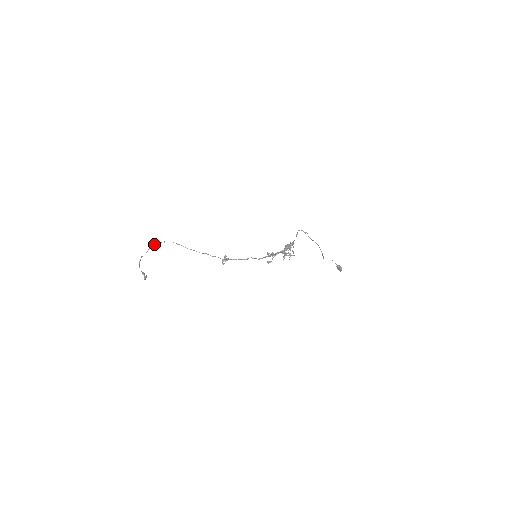
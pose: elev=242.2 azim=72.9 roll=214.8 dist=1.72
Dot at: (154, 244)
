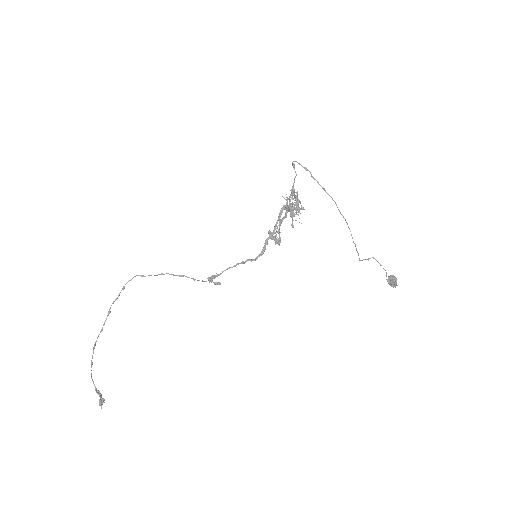
Dot at: (111, 305)
